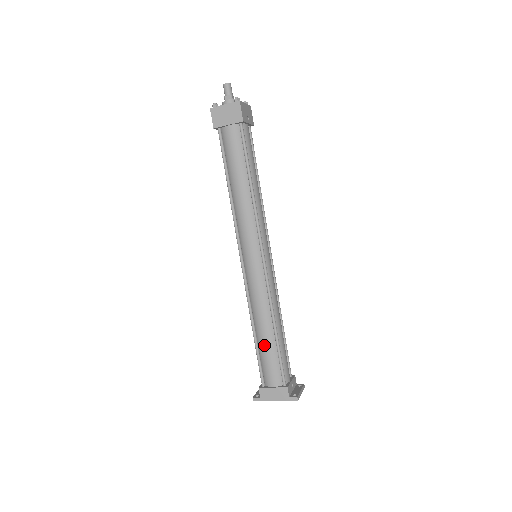
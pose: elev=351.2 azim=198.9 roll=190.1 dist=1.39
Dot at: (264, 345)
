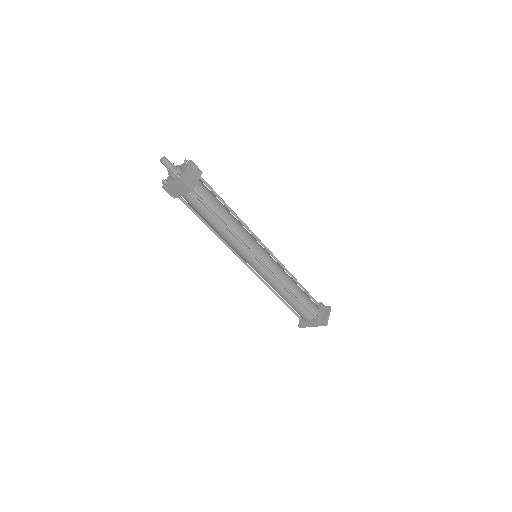
Dot at: (290, 304)
